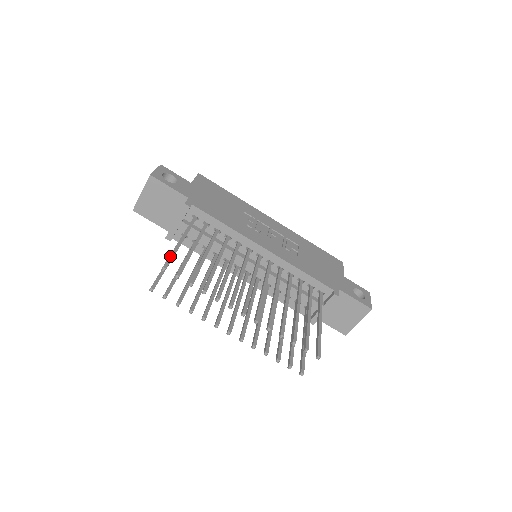
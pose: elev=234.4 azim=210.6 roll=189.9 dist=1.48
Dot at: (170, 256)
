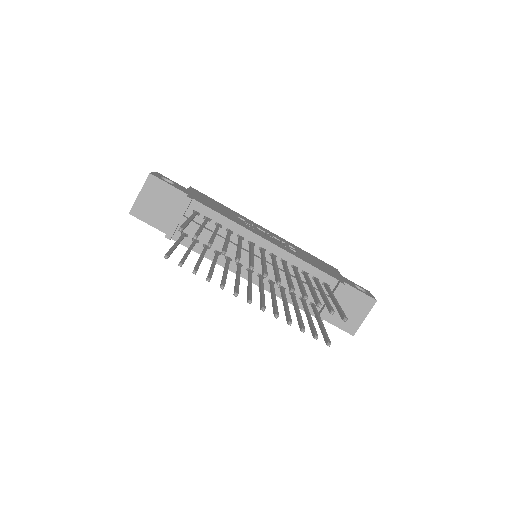
Dot at: (184, 223)
